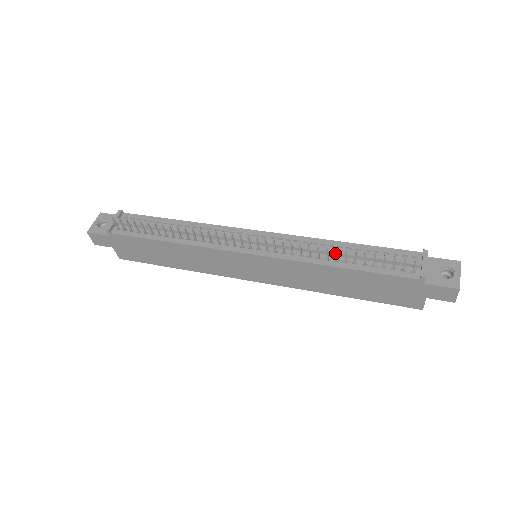
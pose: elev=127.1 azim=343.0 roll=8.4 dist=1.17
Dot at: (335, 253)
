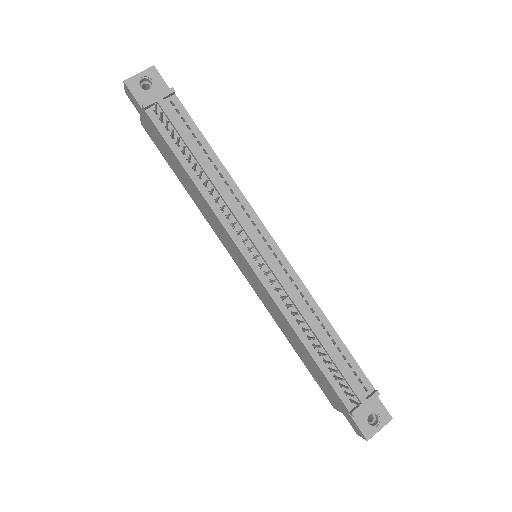
Dot at: (313, 331)
